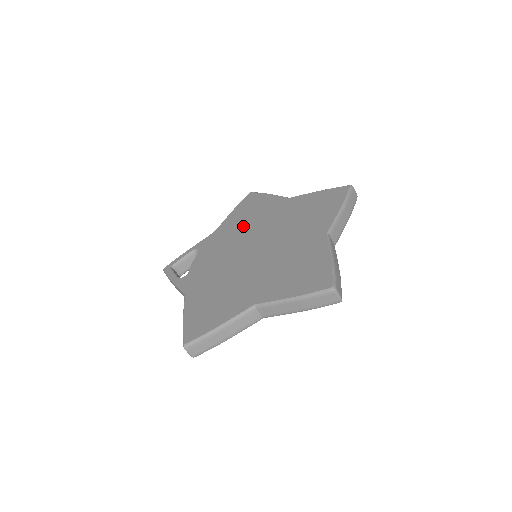
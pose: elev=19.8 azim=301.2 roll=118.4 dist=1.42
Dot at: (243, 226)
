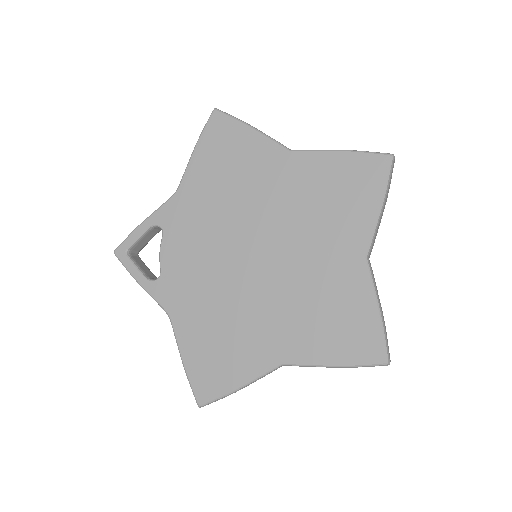
Dot at: (224, 196)
